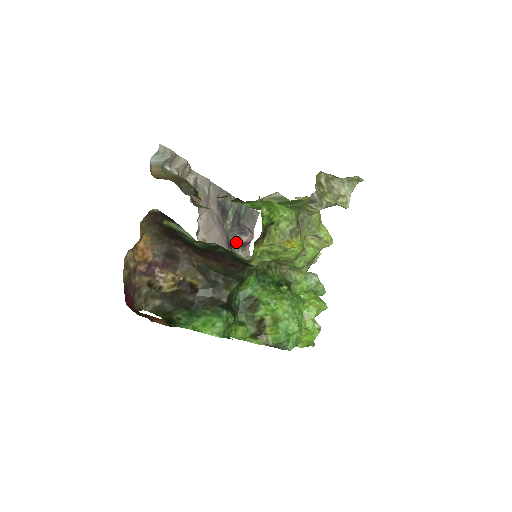
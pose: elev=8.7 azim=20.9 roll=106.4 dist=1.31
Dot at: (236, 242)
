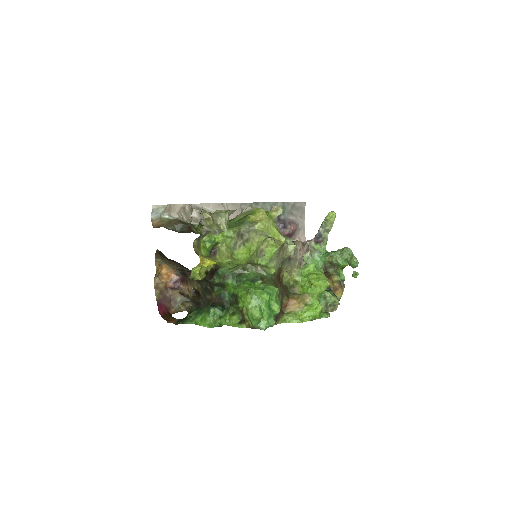
Dot at: occluded
